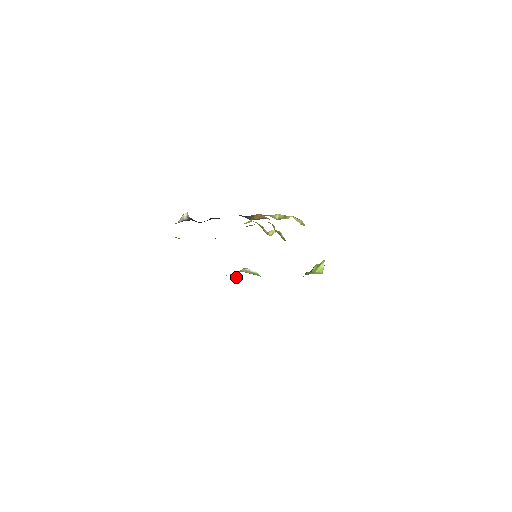
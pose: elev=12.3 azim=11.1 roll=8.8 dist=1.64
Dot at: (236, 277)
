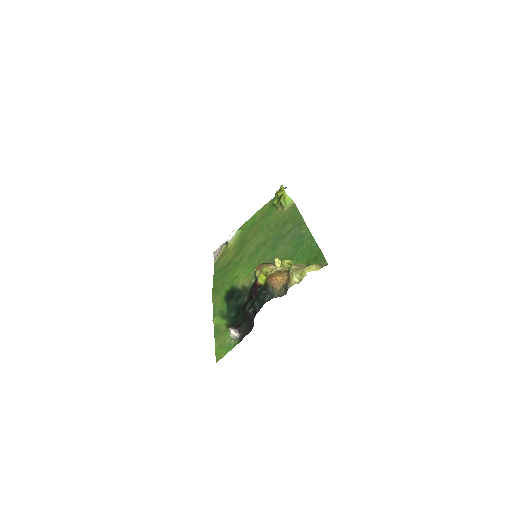
Dot at: (223, 244)
